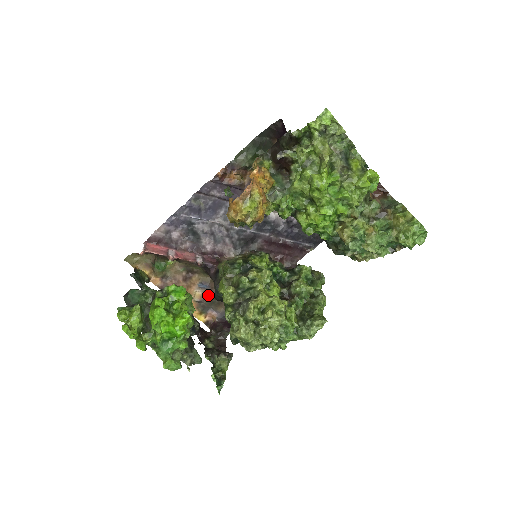
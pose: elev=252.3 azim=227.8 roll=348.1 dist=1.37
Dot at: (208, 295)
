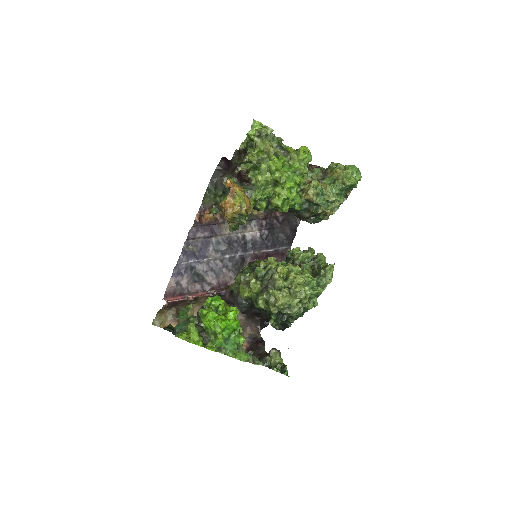
Dot at: occluded
